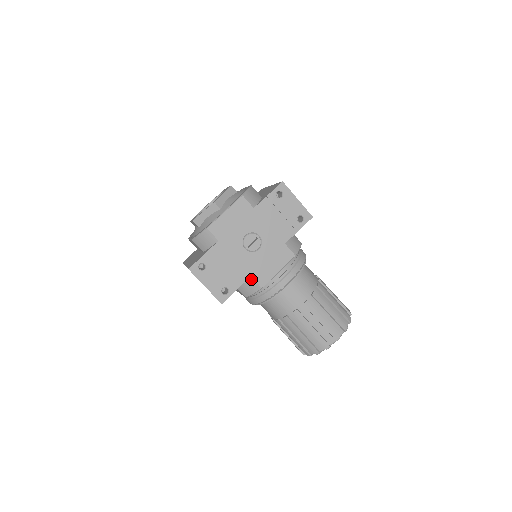
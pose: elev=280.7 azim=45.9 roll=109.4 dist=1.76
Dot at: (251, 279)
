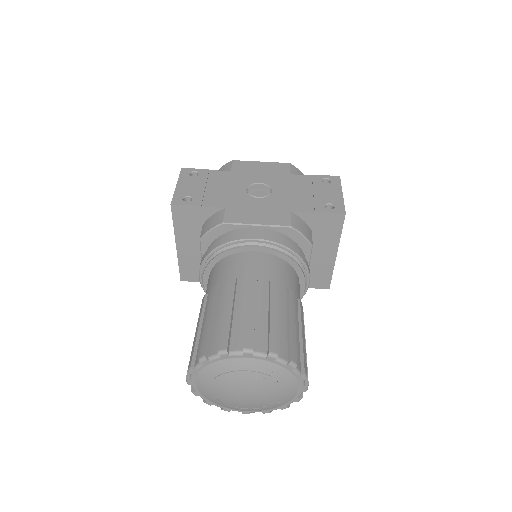
Dot at: (223, 211)
